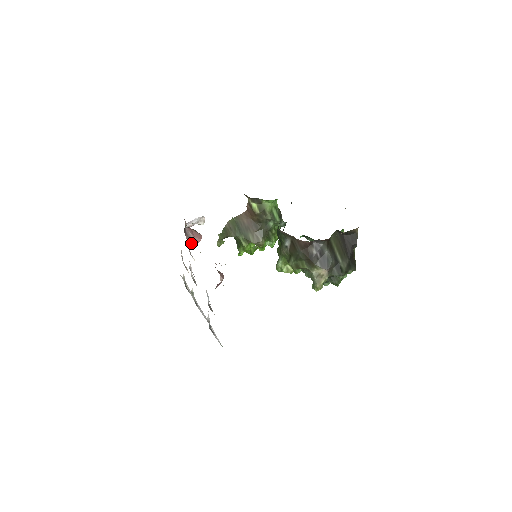
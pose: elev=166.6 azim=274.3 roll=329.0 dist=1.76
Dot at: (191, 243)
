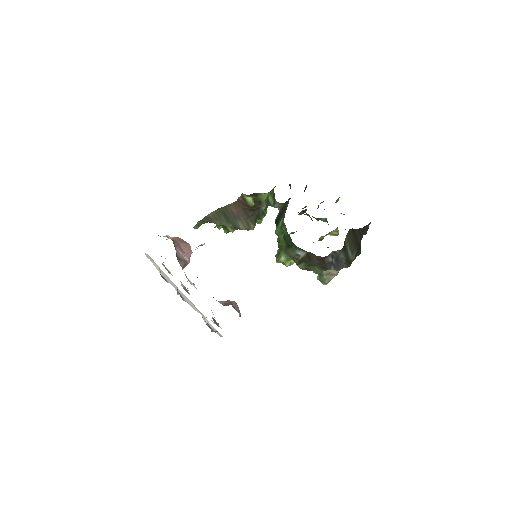
Dot at: (184, 264)
